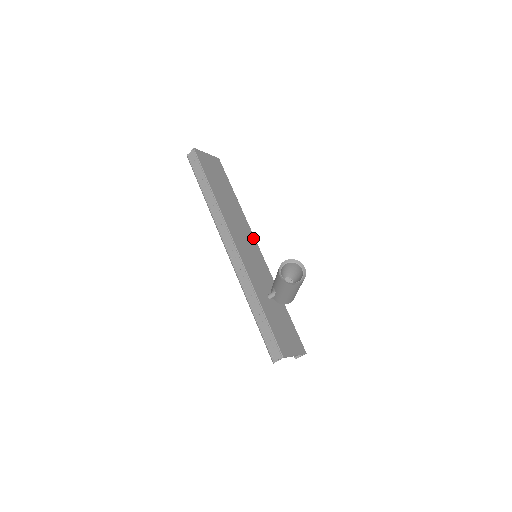
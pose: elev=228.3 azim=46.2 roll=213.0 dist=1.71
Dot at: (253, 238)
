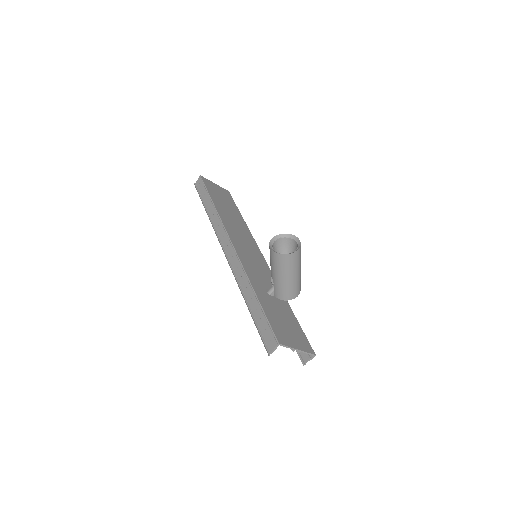
Dot at: (258, 249)
